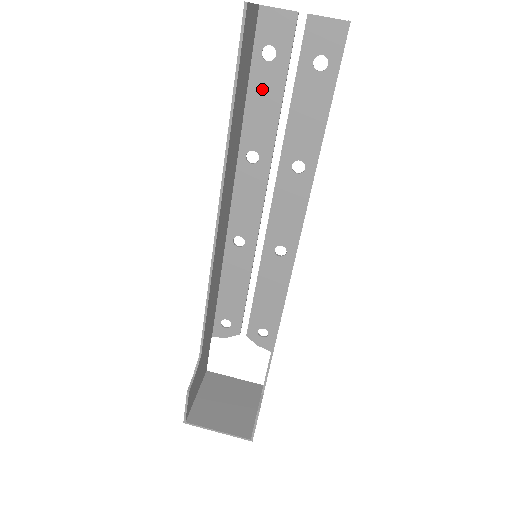
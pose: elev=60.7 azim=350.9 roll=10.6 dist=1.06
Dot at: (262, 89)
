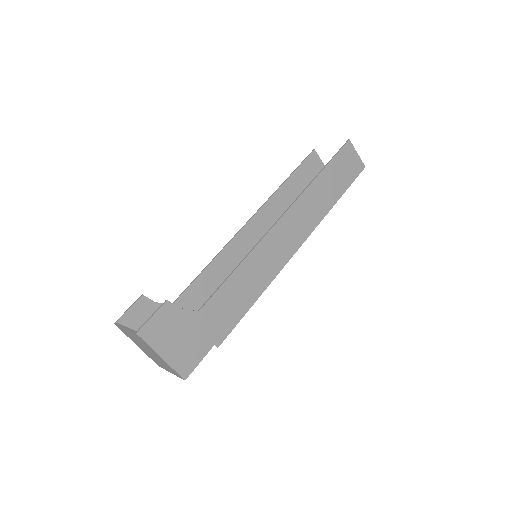
Dot at: occluded
